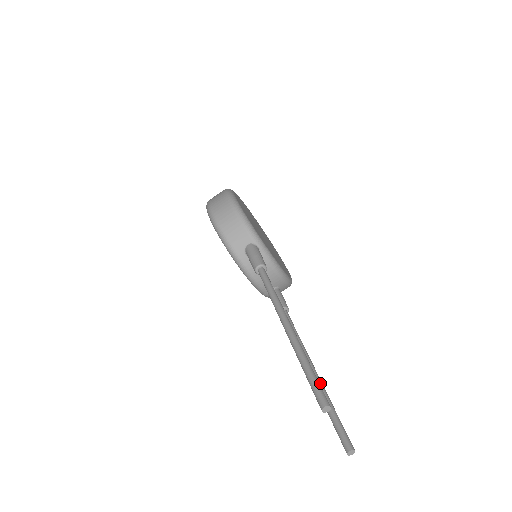
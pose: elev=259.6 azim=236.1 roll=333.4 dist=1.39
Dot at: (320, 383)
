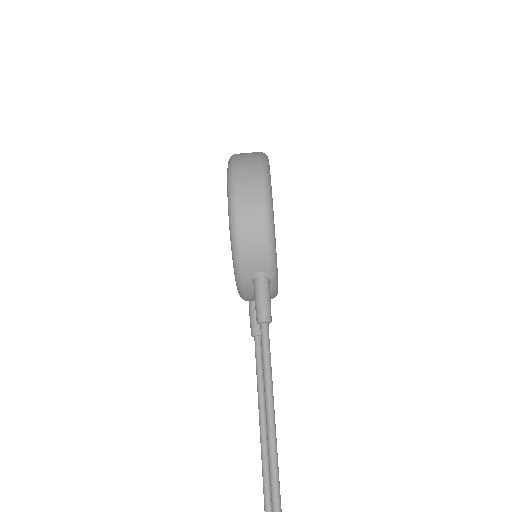
Dot at: (267, 455)
